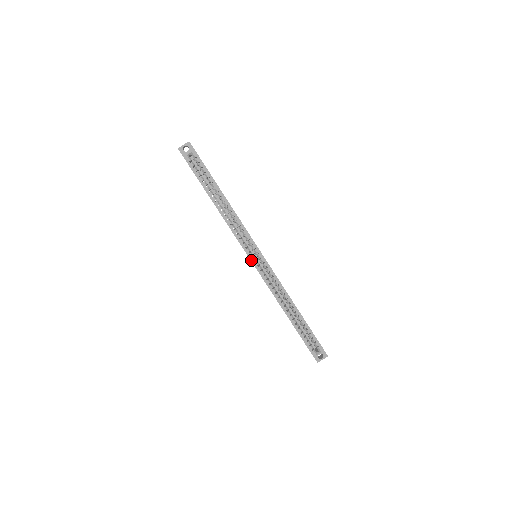
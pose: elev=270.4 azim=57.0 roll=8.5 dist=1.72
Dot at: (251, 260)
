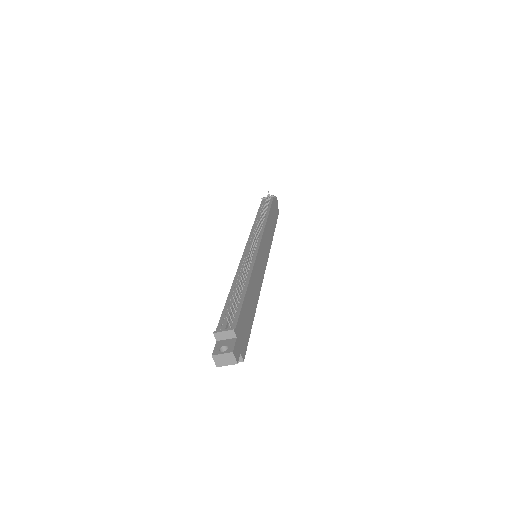
Dot at: occluded
